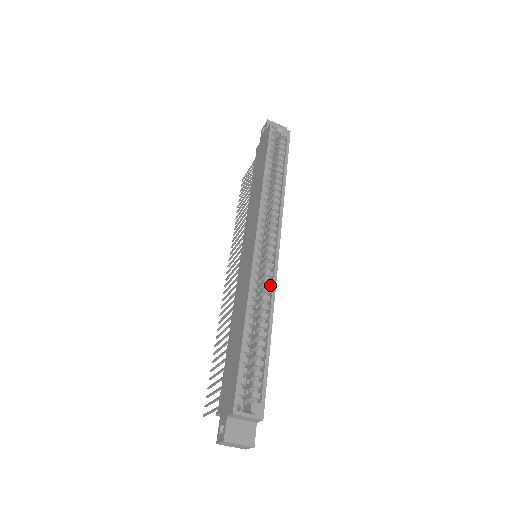
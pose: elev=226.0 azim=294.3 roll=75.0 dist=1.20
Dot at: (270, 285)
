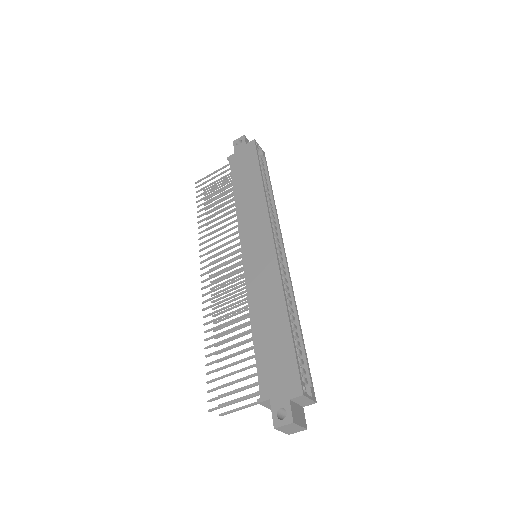
Dot at: (285, 284)
